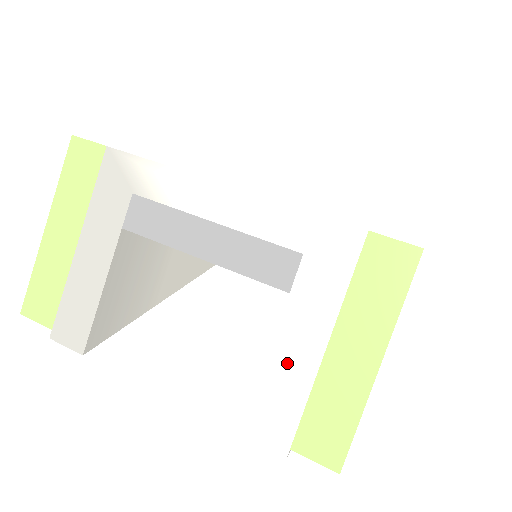
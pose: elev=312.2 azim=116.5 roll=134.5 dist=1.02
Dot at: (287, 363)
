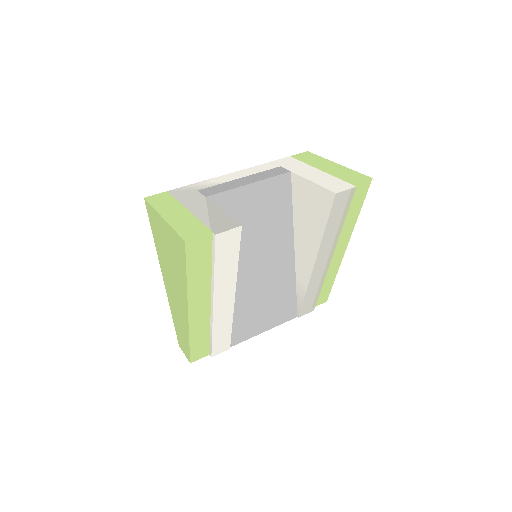
Dot at: (317, 177)
